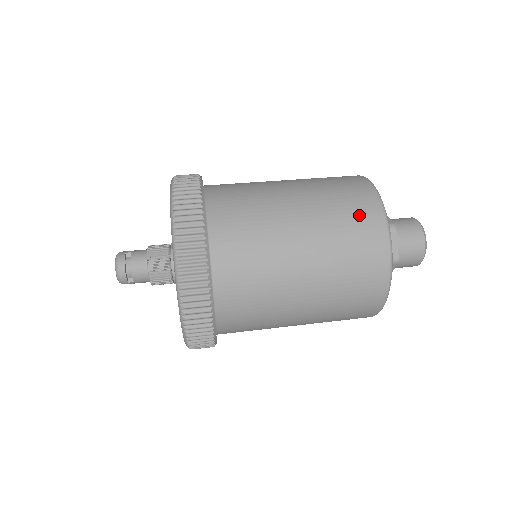
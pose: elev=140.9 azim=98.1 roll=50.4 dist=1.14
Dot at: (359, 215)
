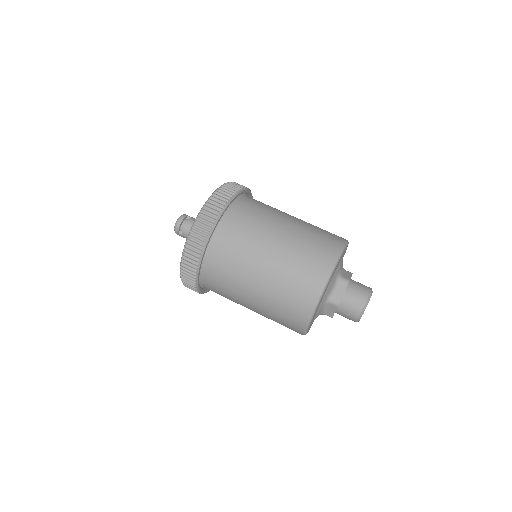
Dot at: (318, 253)
